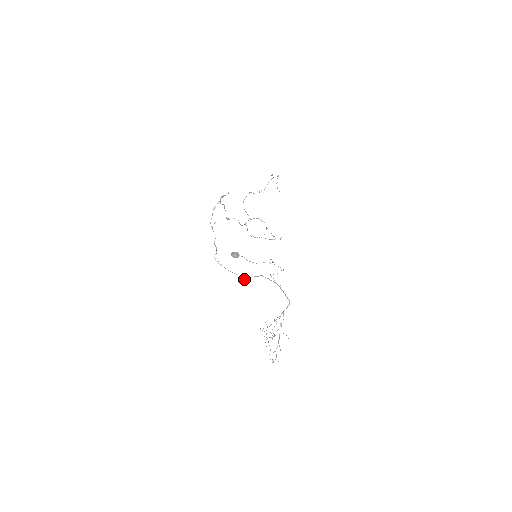
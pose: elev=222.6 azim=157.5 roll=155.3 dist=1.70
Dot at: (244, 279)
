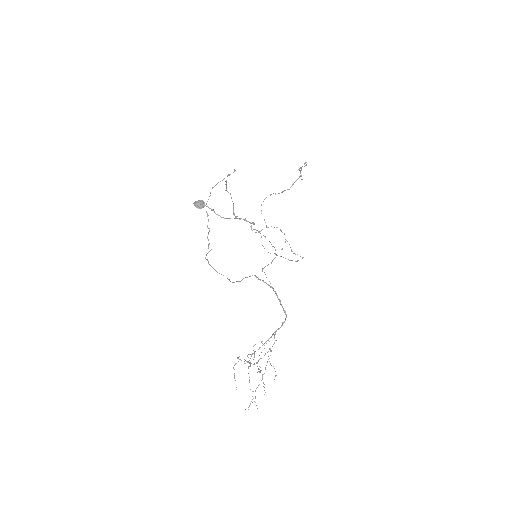
Dot at: occluded
